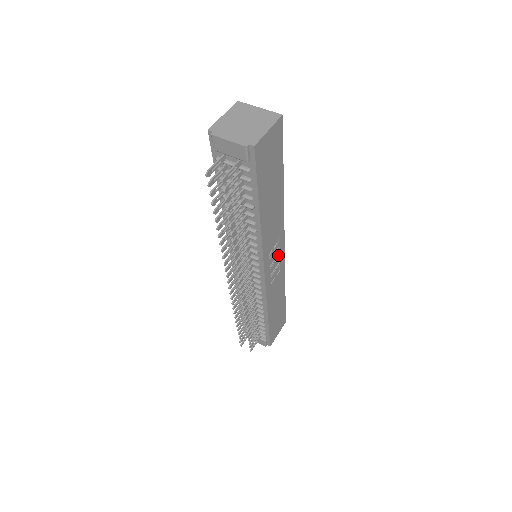
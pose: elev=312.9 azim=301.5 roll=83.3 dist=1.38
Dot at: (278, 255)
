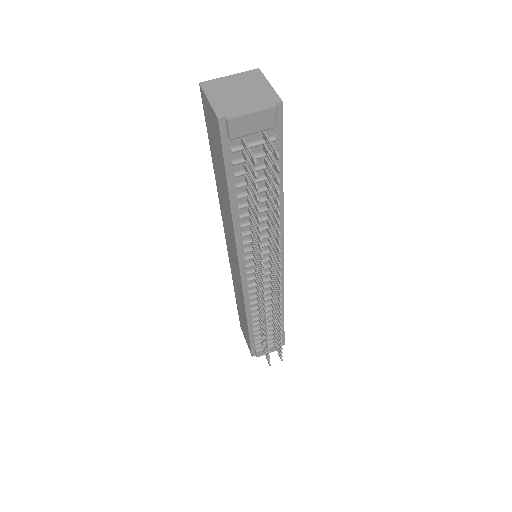
Dot at: occluded
